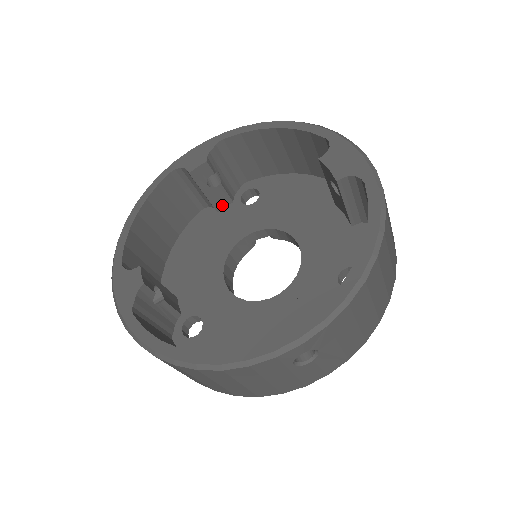
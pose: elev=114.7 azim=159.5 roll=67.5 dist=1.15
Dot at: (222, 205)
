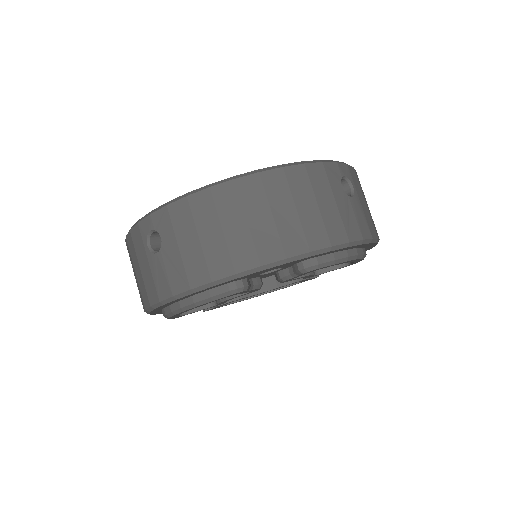
Dot at: occluded
